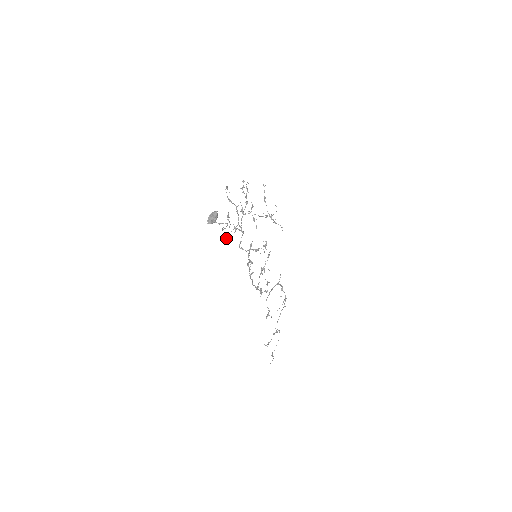
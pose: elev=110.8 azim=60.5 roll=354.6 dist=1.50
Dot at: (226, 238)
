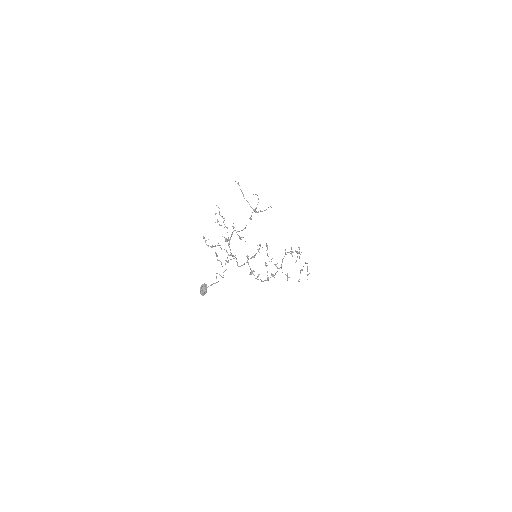
Dot at: occluded
